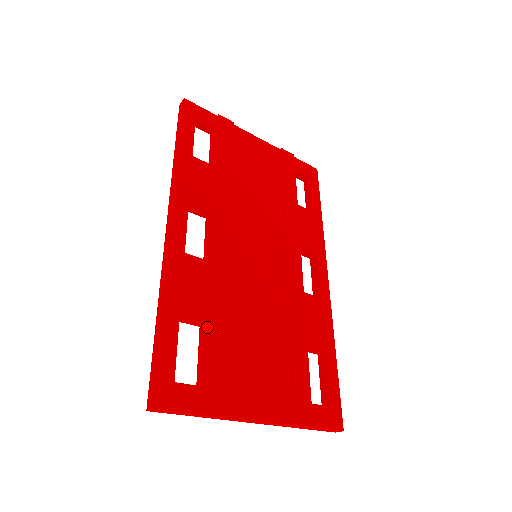
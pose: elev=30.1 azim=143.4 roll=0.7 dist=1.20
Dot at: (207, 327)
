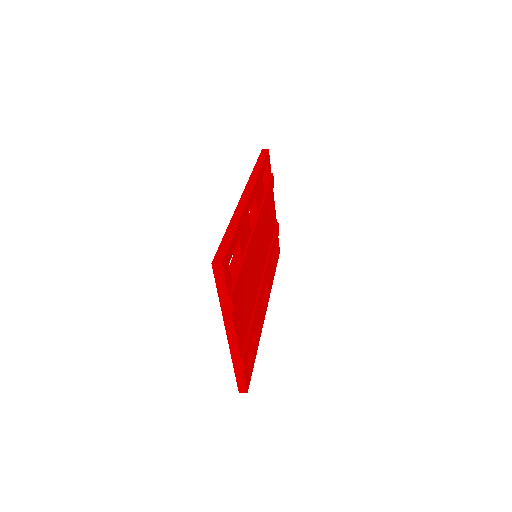
Dot at: (242, 258)
